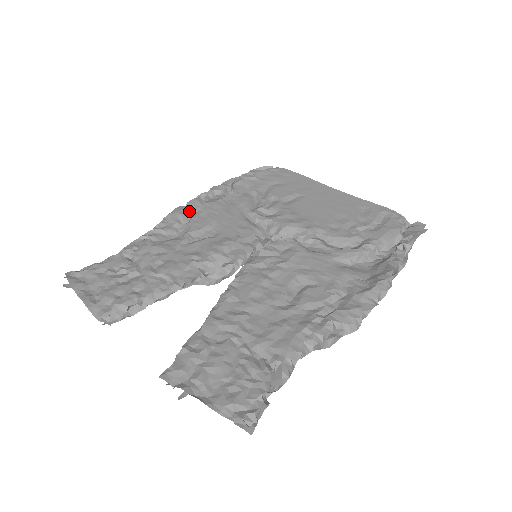
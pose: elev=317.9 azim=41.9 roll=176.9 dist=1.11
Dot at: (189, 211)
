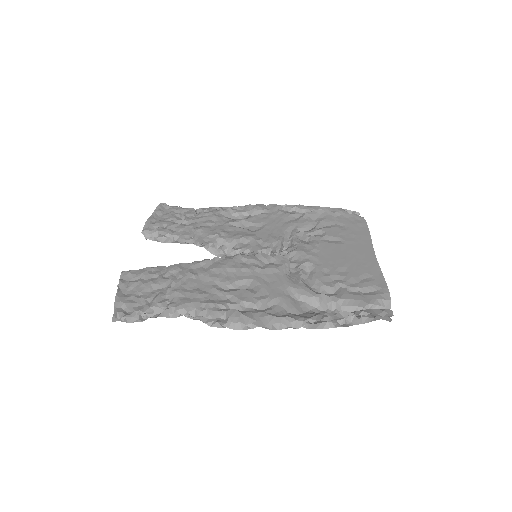
Dot at: (262, 209)
